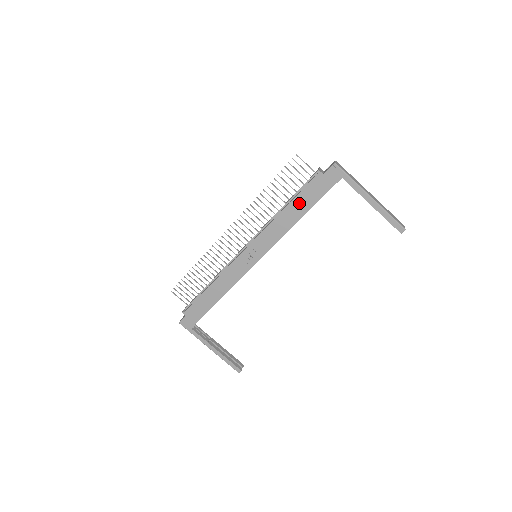
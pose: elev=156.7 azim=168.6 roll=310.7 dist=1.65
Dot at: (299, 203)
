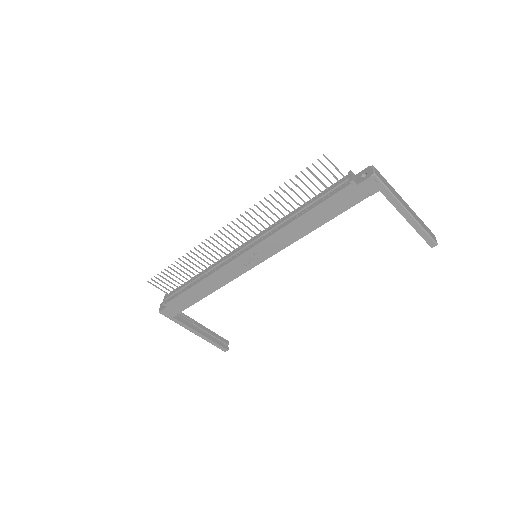
Dot at: (320, 212)
